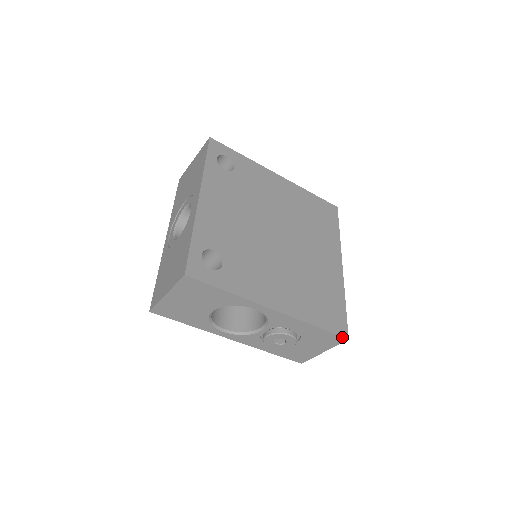
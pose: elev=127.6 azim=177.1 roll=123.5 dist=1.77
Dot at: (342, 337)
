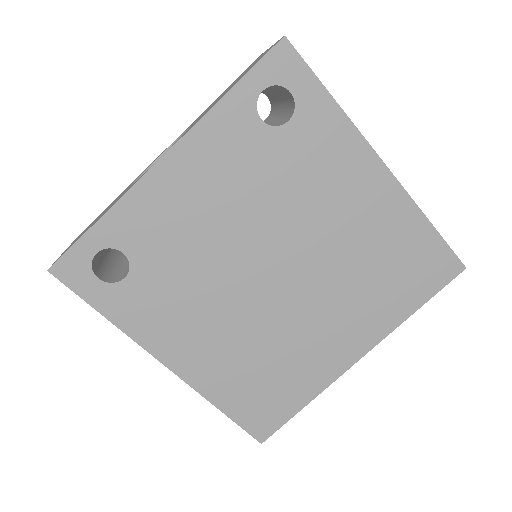
Dot at: (254, 436)
